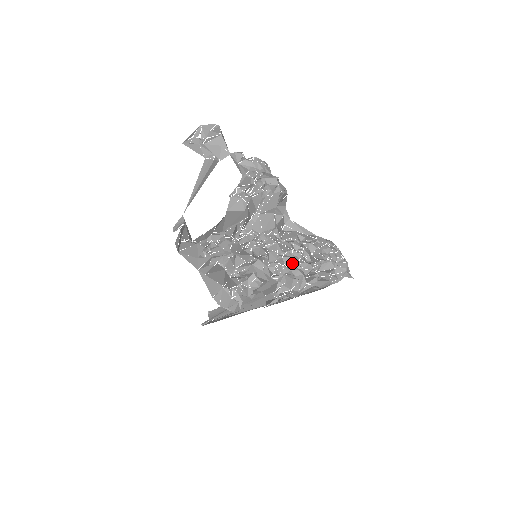
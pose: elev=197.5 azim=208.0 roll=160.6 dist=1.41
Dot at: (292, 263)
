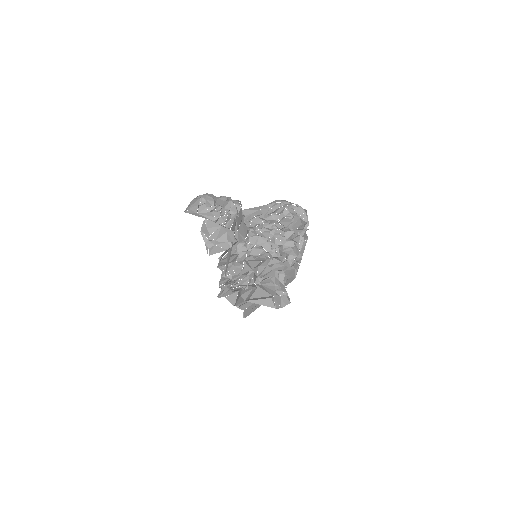
Dot at: occluded
